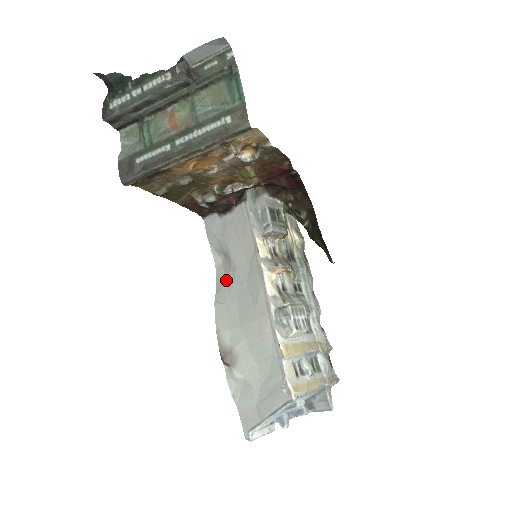
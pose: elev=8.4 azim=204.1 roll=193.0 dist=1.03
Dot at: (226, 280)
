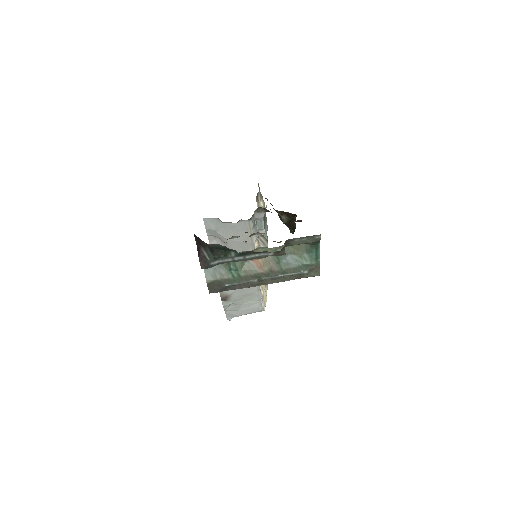
Dot at: occluded
